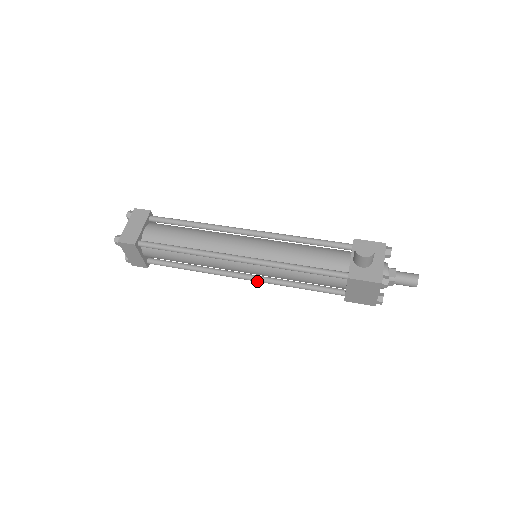
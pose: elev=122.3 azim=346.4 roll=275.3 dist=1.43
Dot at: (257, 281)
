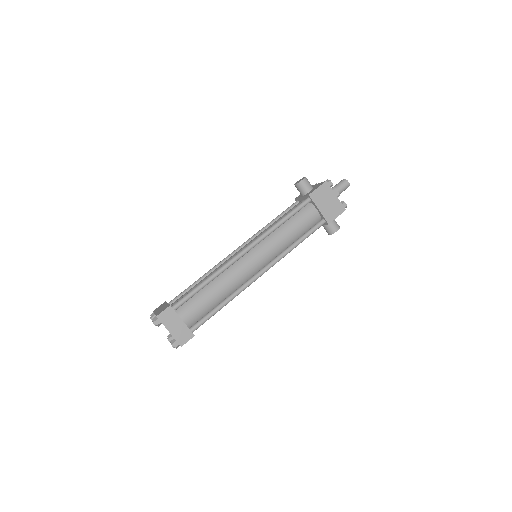
Dot at: (272, 265)
